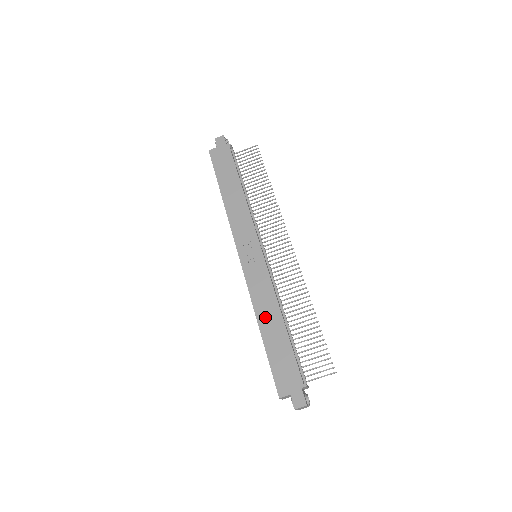
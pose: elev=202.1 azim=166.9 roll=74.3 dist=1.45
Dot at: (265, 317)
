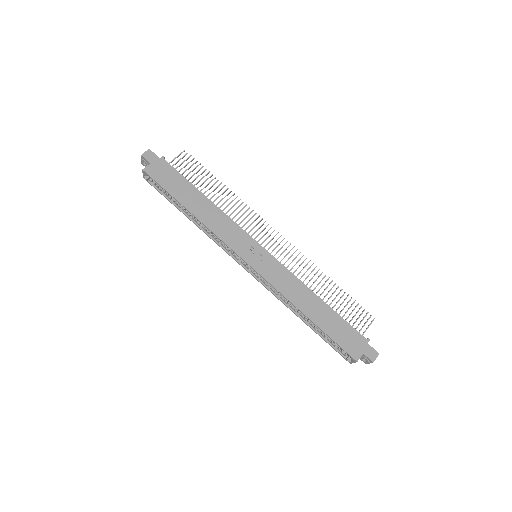
Dot at: (305, 304)
